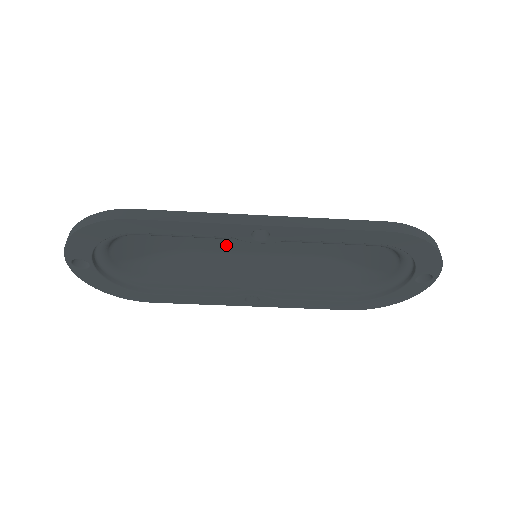
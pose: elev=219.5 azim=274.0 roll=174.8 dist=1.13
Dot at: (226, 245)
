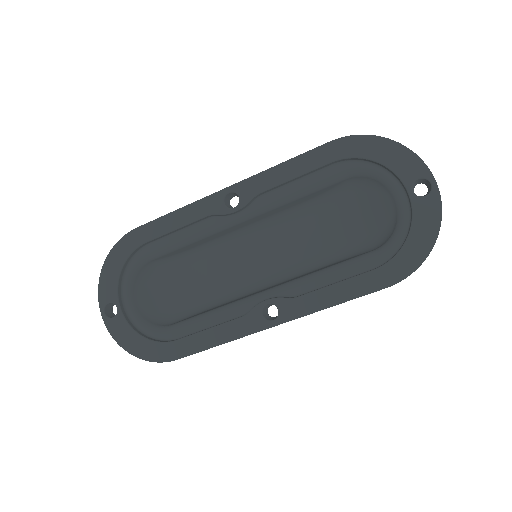
Dot at: (238, 275)
